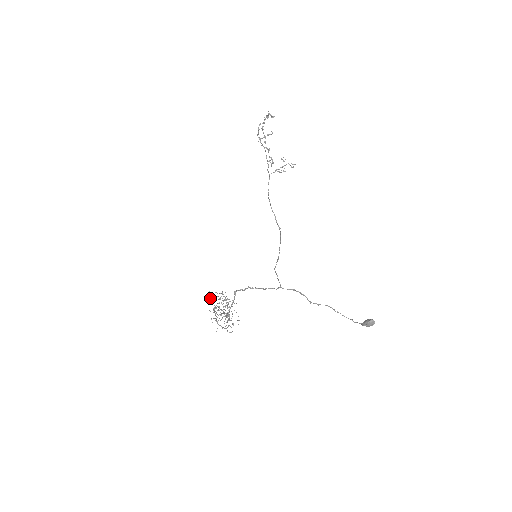
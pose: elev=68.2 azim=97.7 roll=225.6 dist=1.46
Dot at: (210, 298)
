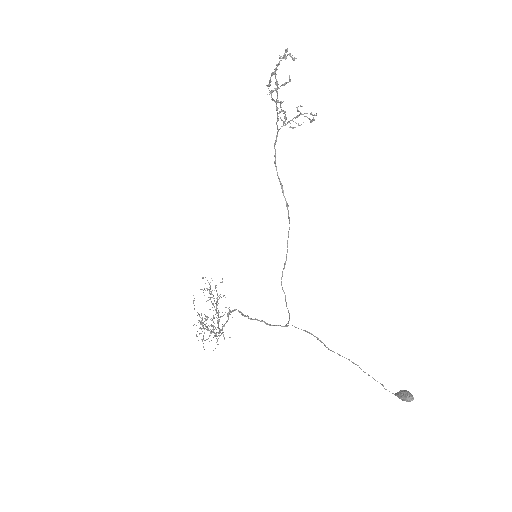
Dot at: occluded
